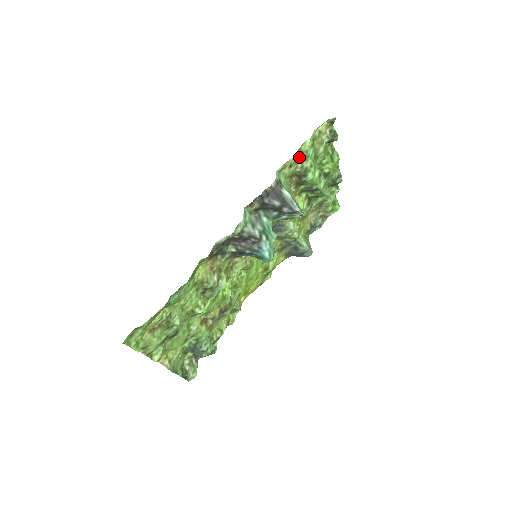
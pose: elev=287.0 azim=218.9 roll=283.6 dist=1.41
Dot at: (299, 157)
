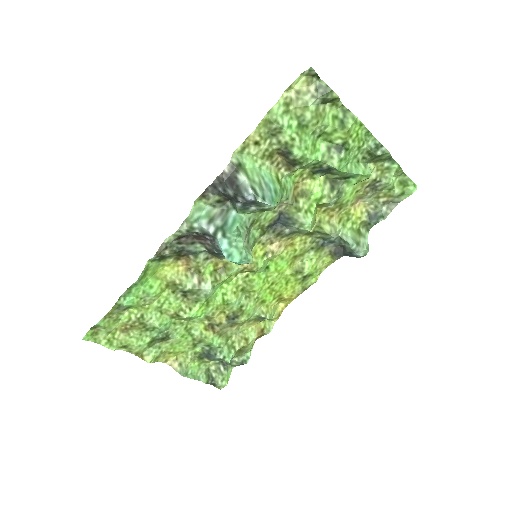
Dot at: (269, 130)
